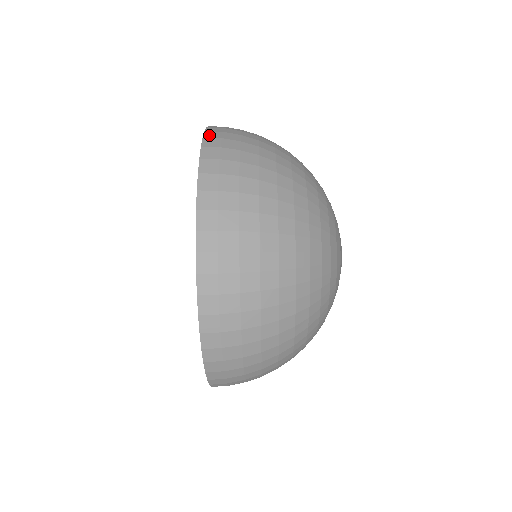
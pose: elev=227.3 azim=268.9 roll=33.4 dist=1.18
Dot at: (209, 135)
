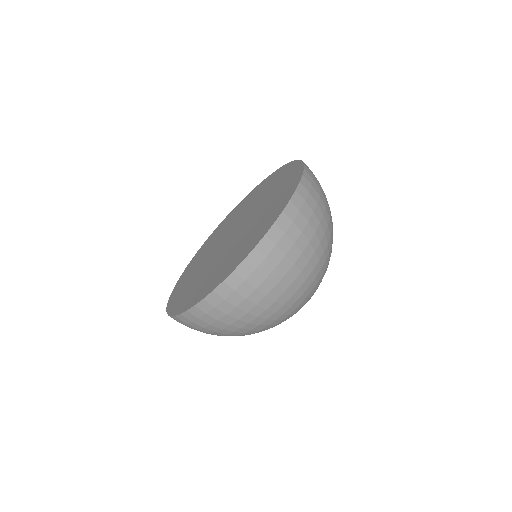
Dot at: occluded
